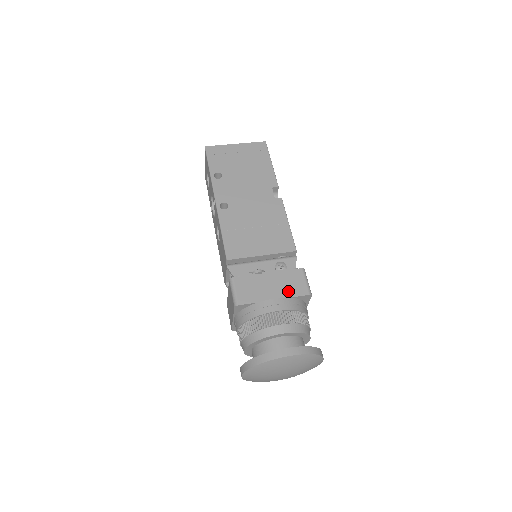
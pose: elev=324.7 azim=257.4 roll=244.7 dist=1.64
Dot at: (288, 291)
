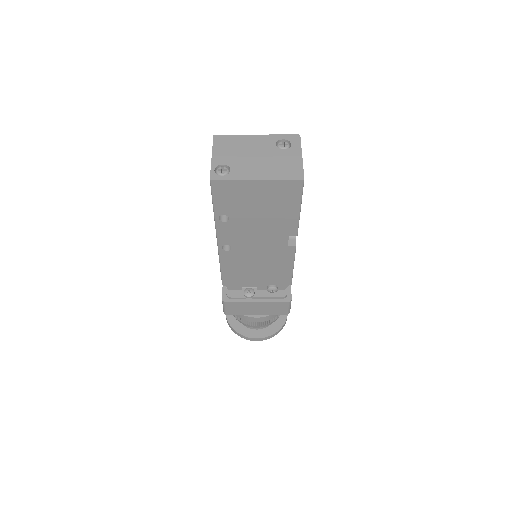
Dot at: (270, 312)
